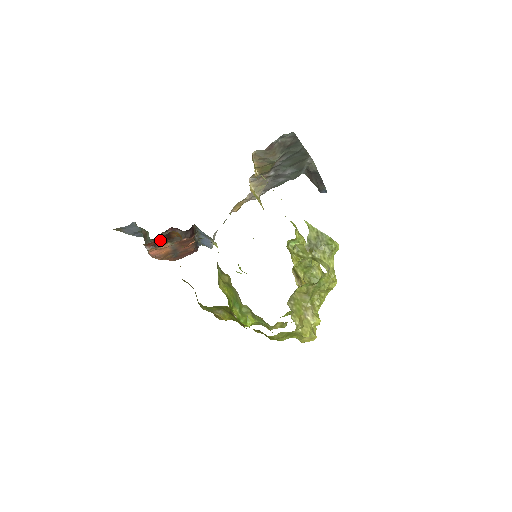
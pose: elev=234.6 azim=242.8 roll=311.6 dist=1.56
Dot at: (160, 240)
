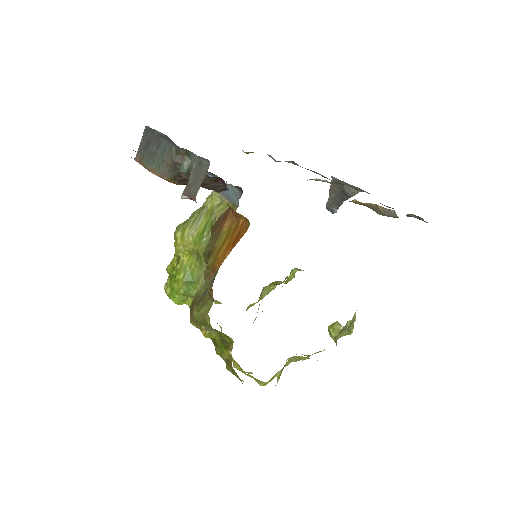
Dot at: occluded
